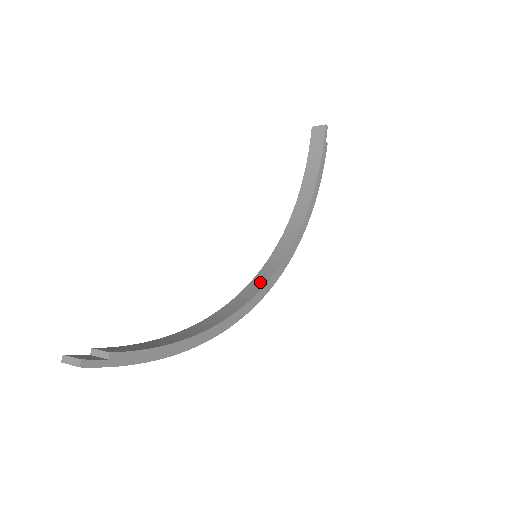
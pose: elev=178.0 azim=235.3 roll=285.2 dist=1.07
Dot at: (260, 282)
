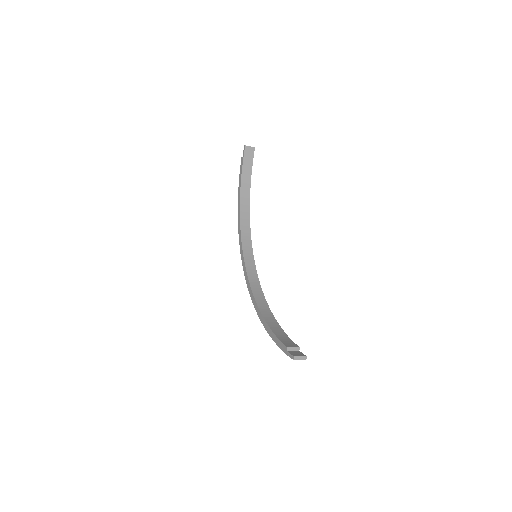
Dot at: (252, 270)
